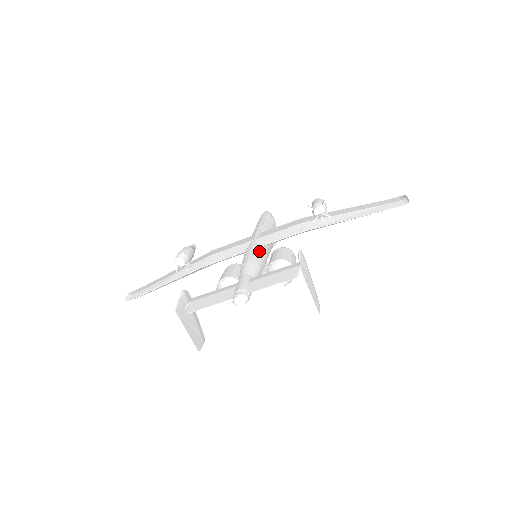
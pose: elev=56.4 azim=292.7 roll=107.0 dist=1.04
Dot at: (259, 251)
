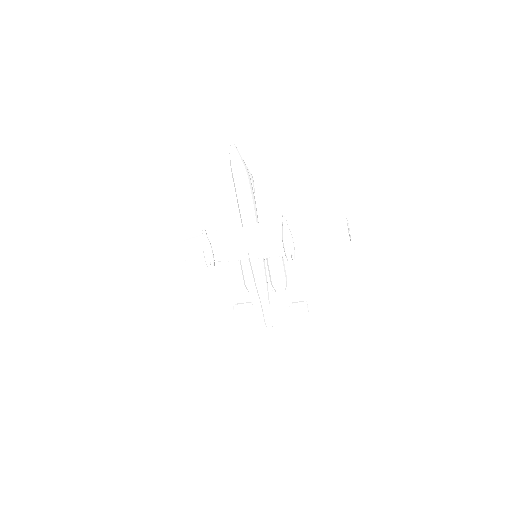
Dot at: (259, 267)
